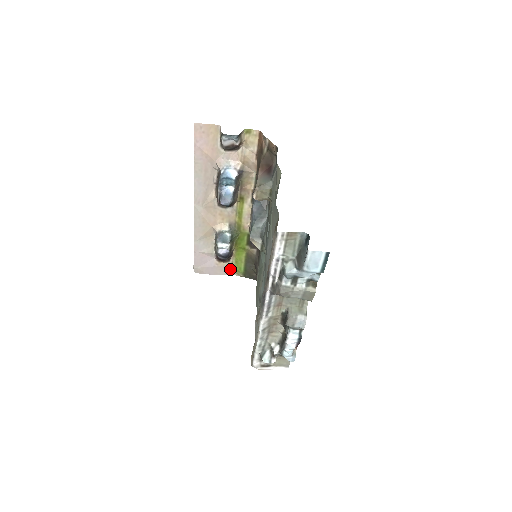
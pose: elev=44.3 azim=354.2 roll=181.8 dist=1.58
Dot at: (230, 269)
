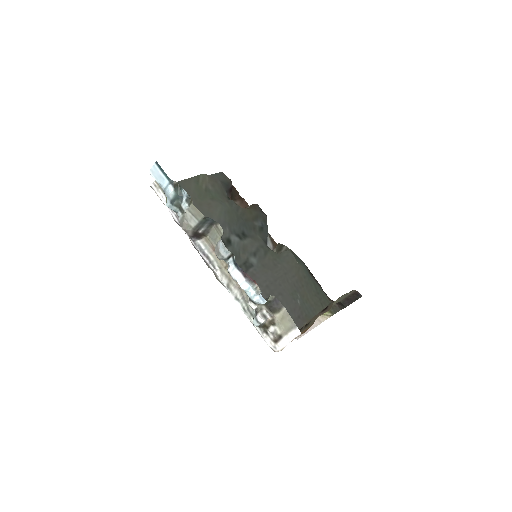
Dot at: occluded
